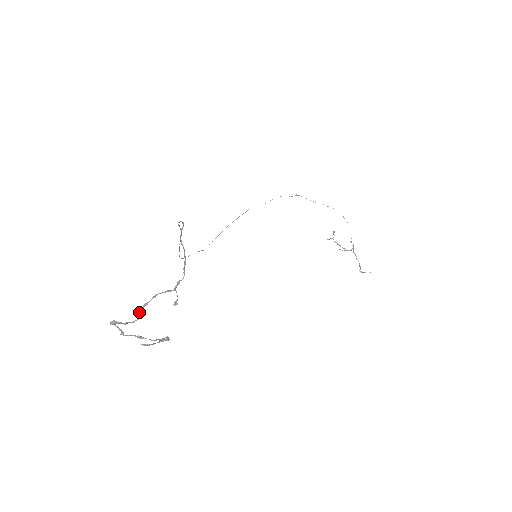
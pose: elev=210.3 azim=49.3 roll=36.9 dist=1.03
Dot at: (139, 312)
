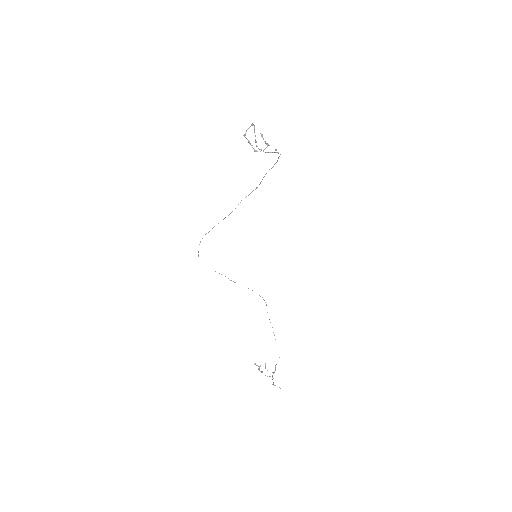
Dot at: (256, 141)
